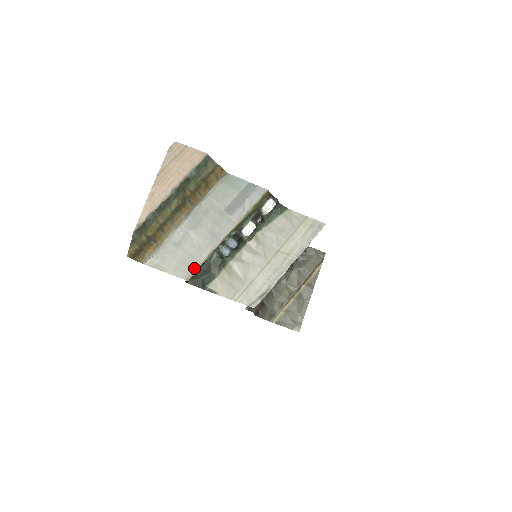
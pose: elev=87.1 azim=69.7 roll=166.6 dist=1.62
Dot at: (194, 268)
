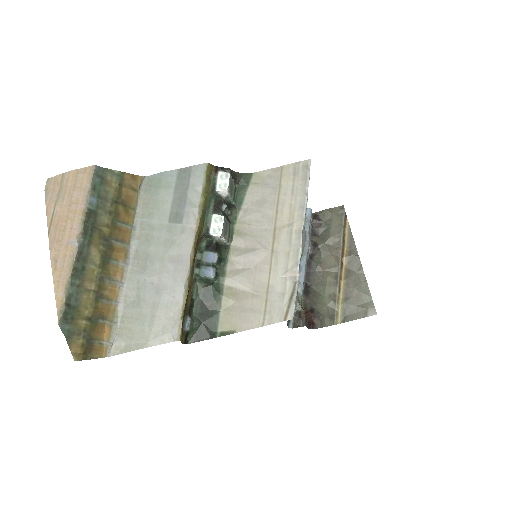
Dot at: (177, 319)
